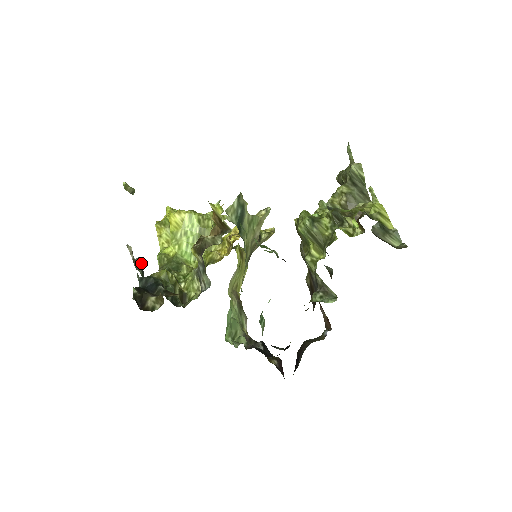
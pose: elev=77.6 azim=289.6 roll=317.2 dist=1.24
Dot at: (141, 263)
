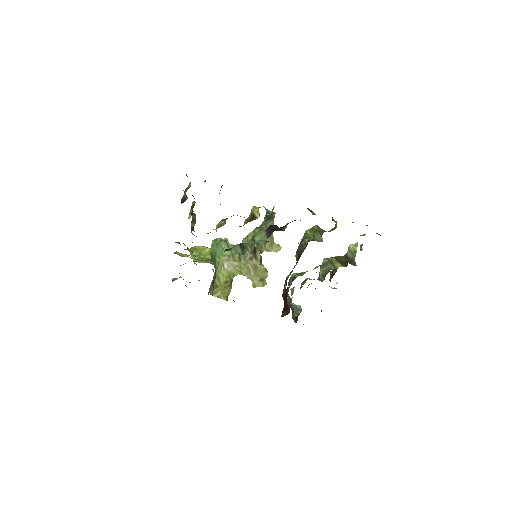
Dot at: (186, 199)
